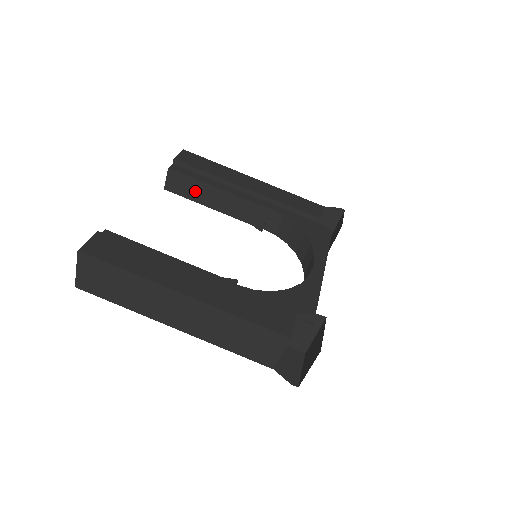
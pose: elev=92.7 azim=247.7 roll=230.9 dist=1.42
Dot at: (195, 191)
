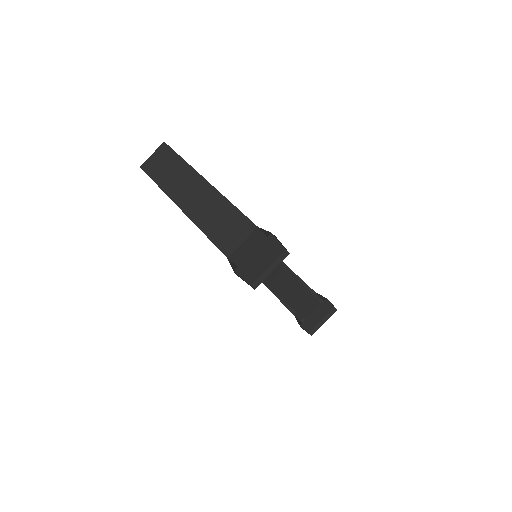
Dot at: occluded
